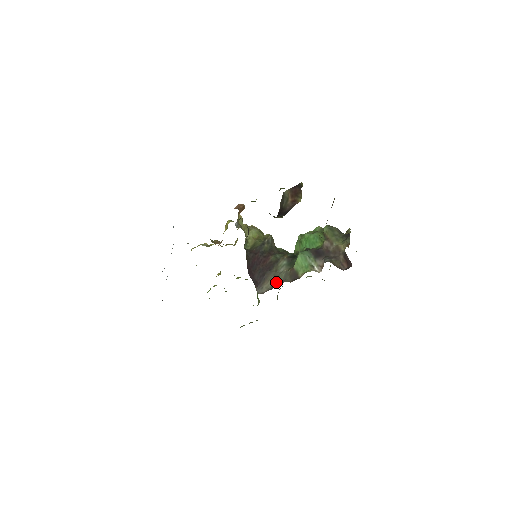
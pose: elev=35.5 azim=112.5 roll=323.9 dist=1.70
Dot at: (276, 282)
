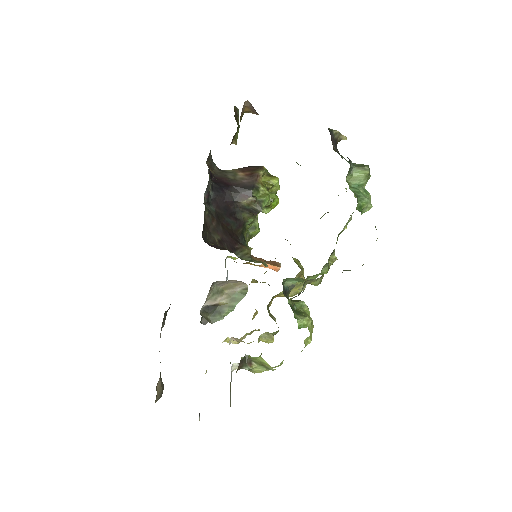
Dot at: occluded
